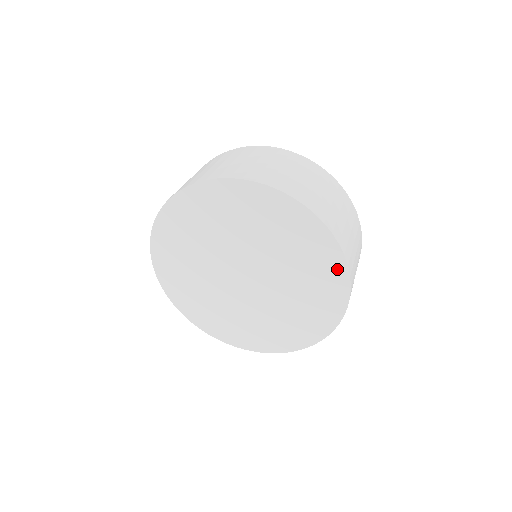
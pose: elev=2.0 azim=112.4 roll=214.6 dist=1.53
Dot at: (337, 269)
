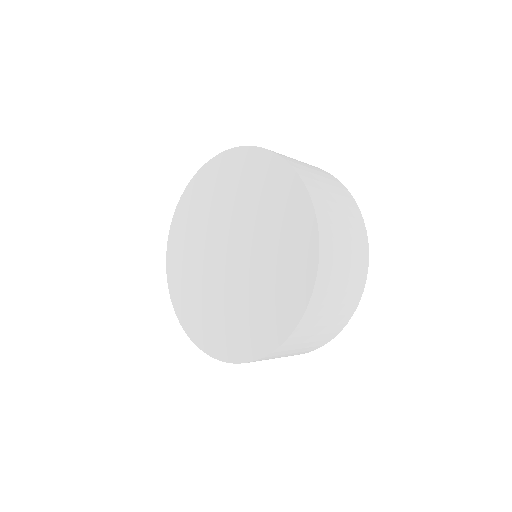
Dot at: (309, 253)
